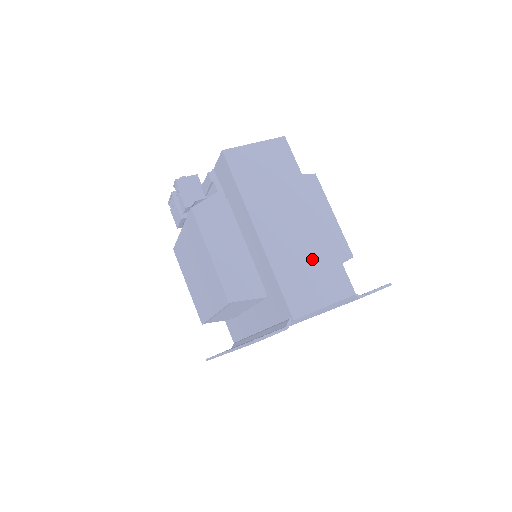
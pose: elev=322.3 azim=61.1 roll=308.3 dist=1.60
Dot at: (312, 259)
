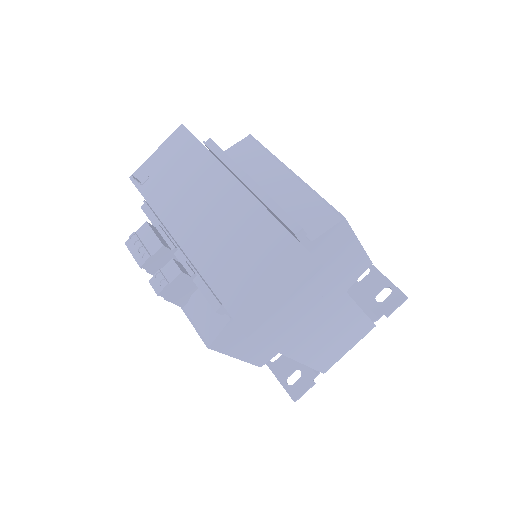
Dot at: (343, 336)
